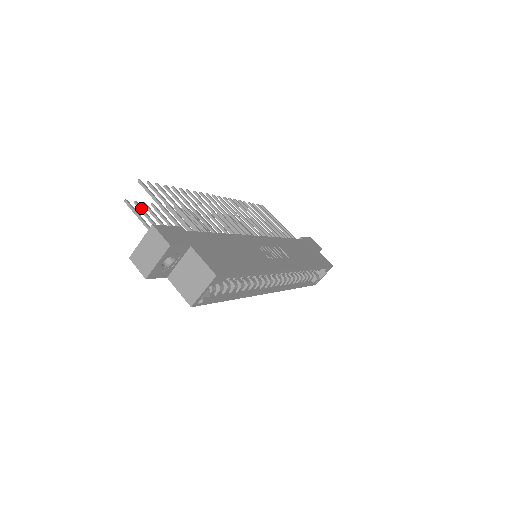
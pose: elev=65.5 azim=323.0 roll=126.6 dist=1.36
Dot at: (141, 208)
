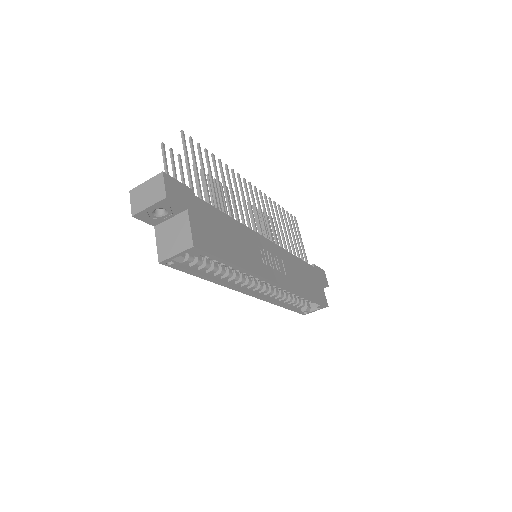
Dot at: (173, 157)
